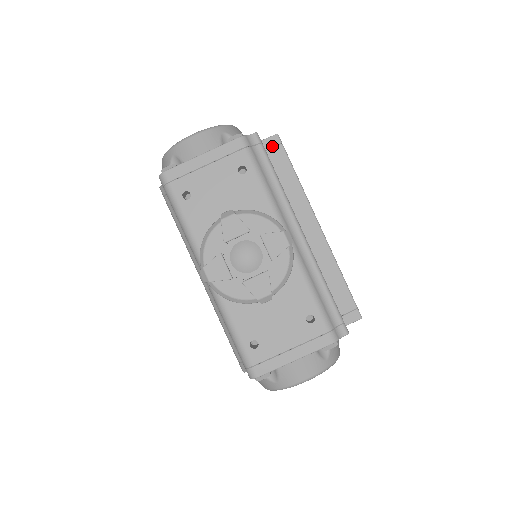
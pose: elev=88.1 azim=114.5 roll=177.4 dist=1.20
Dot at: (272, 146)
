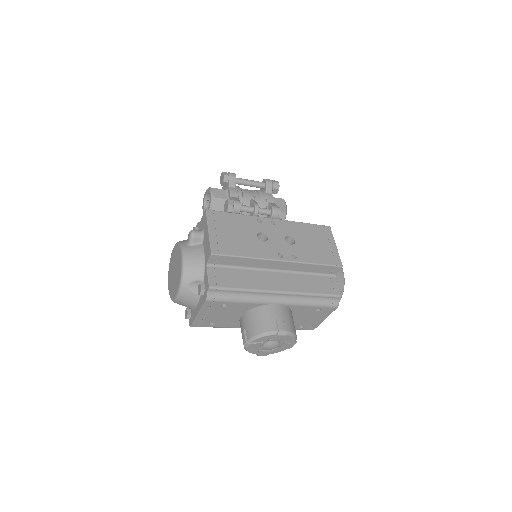
Dot at: (216, 260)
